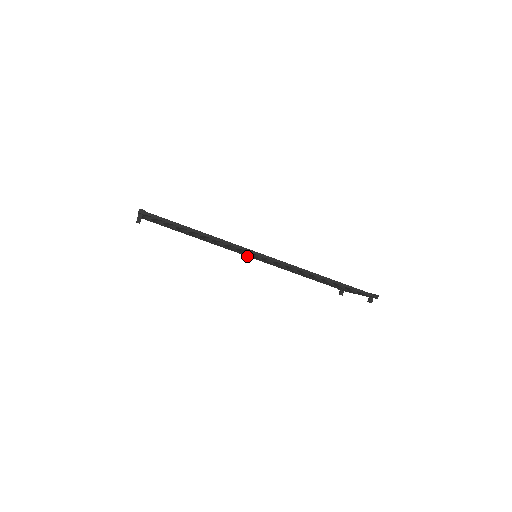
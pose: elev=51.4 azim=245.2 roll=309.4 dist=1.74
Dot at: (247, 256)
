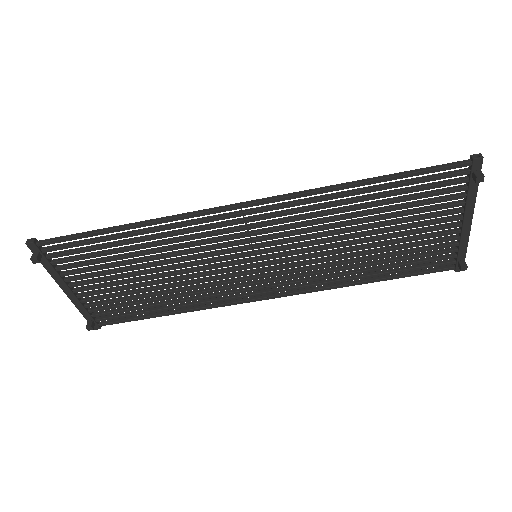
Dot at: (265, 292)
